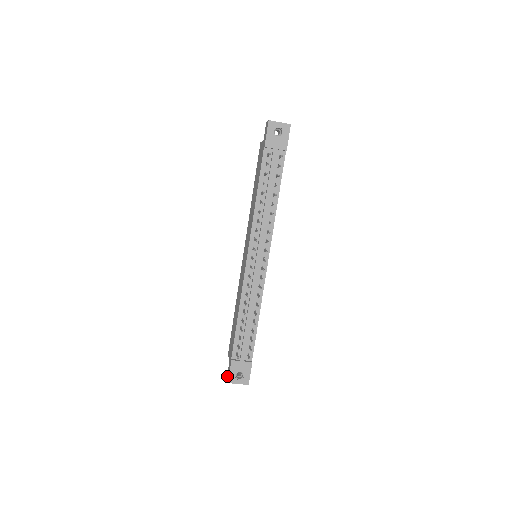
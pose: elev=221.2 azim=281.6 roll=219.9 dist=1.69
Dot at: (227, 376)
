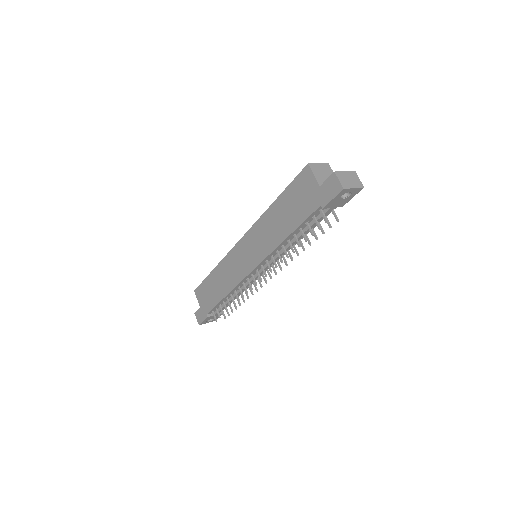
Dot at: (196, 316)
